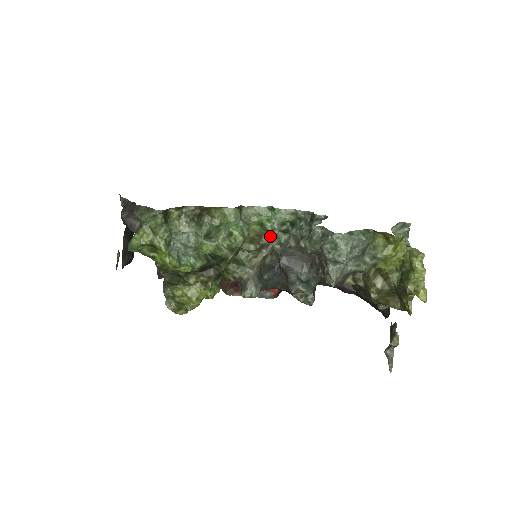
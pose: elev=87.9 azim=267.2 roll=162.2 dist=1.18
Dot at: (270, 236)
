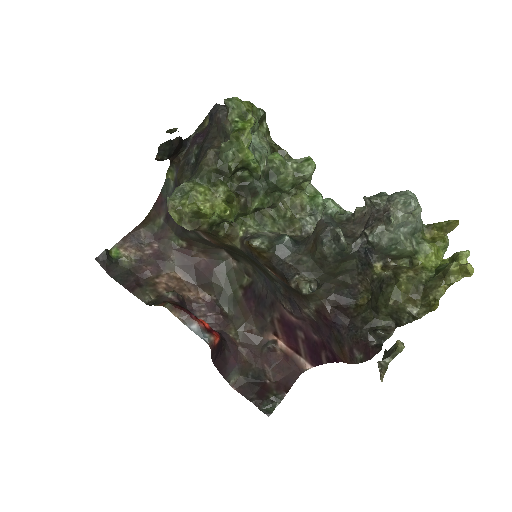
Dot at: (311, 214)
